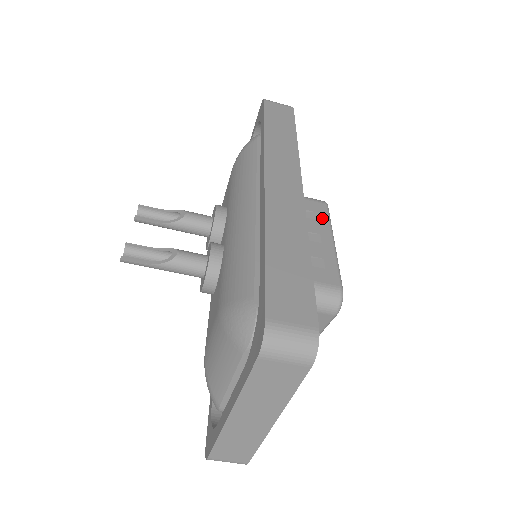
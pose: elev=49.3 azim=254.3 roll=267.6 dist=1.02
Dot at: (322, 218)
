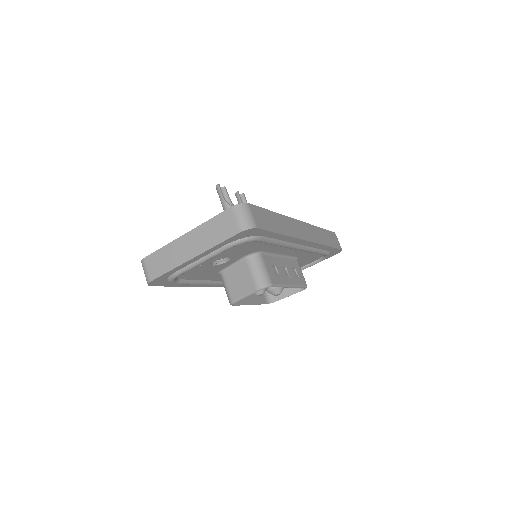
Dot at: (298, 280)
